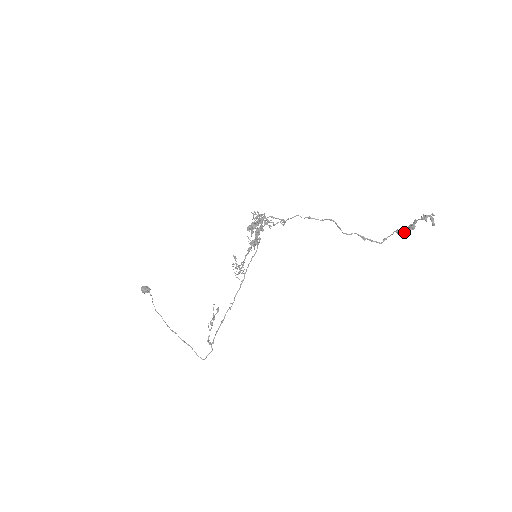
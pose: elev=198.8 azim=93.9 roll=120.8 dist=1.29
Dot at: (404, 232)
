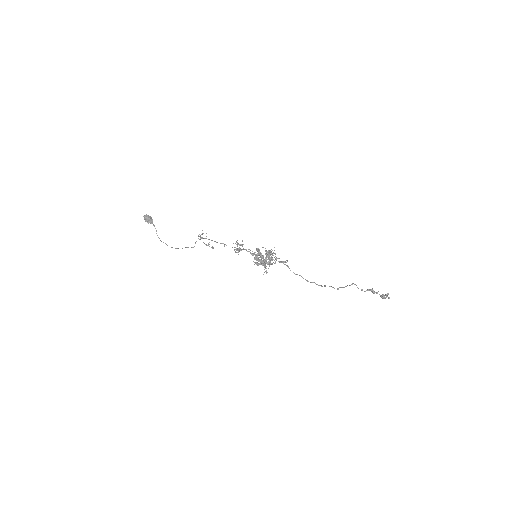
Dot at: occluded
